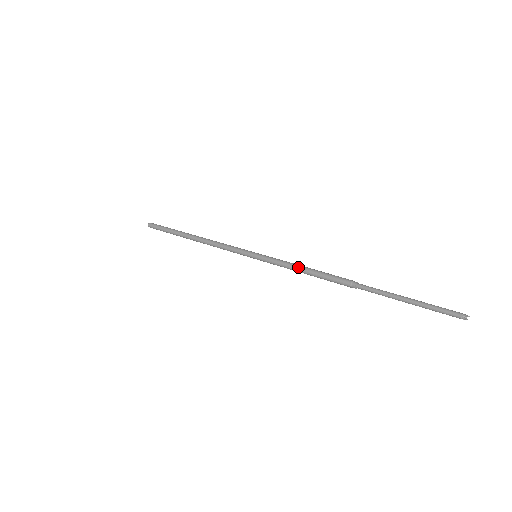
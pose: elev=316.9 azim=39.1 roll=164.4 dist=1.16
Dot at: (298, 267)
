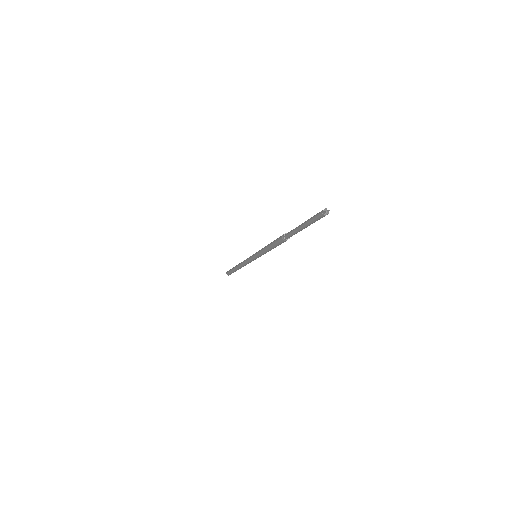
Dot at: (266, 246)
